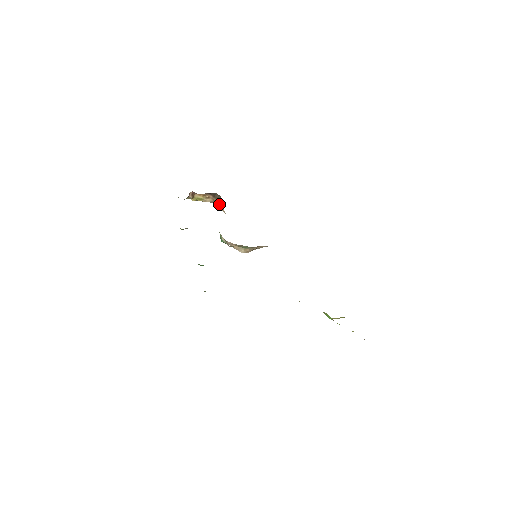
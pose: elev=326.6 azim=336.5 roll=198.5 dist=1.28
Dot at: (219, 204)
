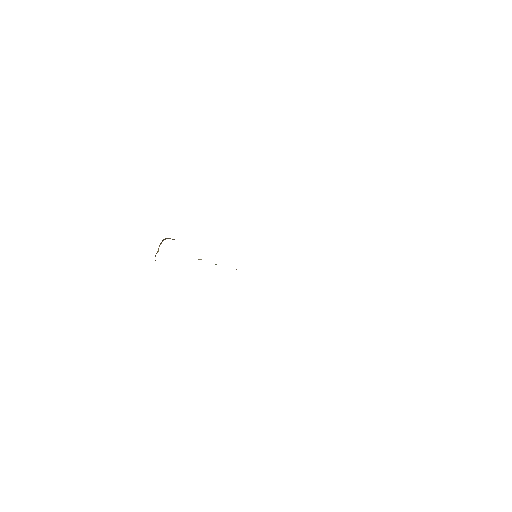
Dot at: occluded
